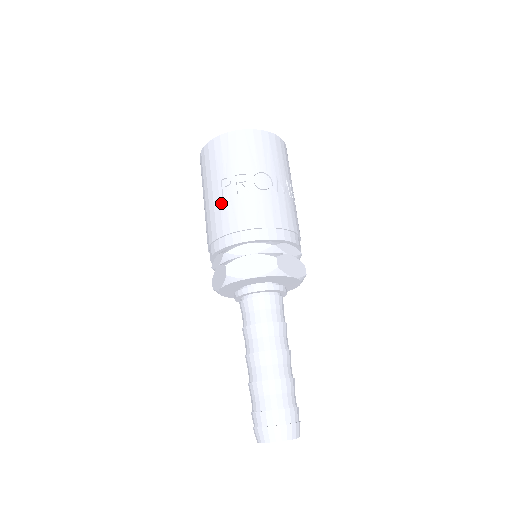
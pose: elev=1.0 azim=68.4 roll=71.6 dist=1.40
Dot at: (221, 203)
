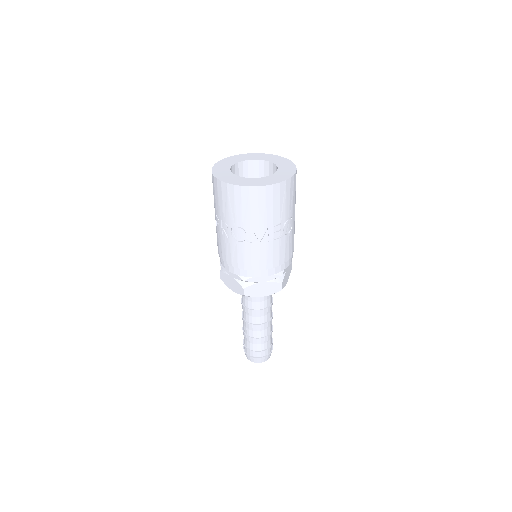
Dot at: (216, 231)
